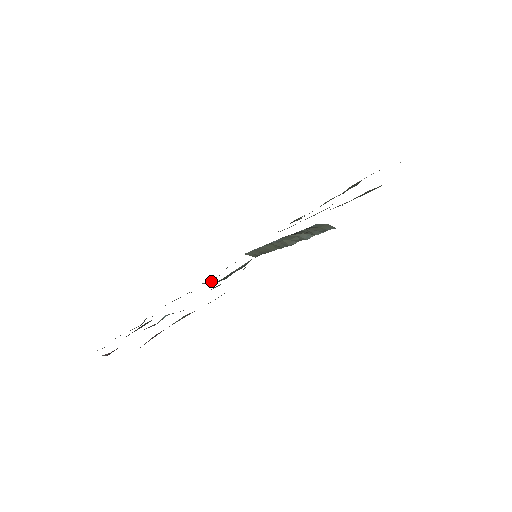
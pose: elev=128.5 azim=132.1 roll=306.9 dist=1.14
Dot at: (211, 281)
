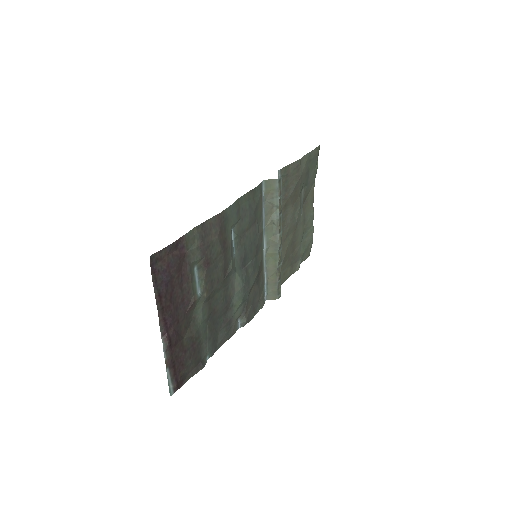
Dot at: (246, 318)
